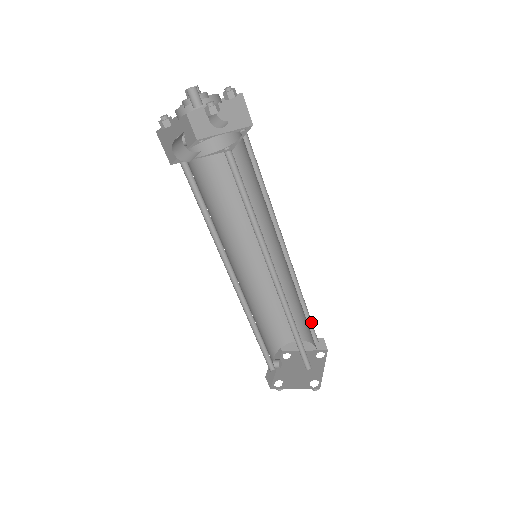
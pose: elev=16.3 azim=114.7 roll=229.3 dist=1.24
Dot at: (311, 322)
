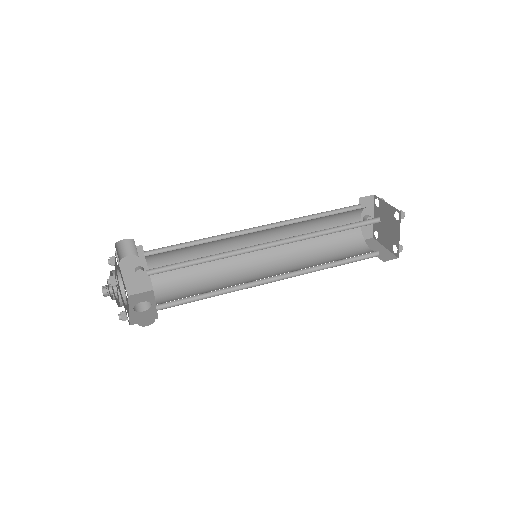
Dot at: (357, 223)
